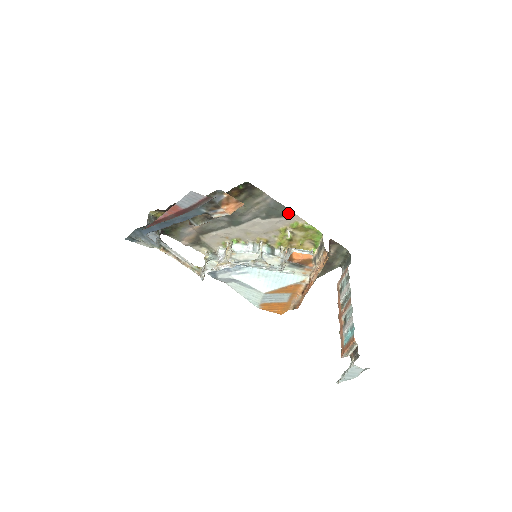
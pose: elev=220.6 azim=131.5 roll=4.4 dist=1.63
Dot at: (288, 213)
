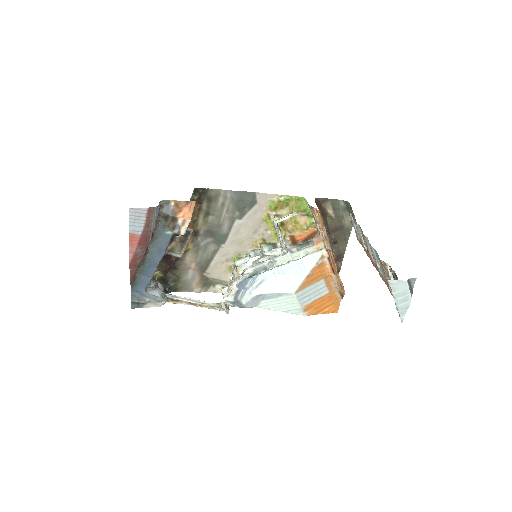
Dot at: (256, 197)
